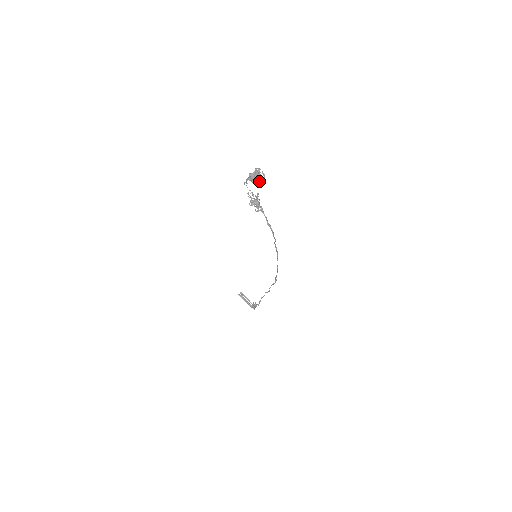
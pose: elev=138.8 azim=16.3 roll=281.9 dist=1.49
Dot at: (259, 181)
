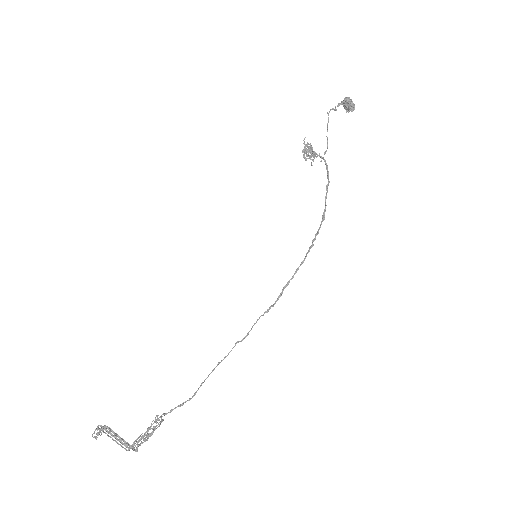
Dot at: (354, 107)
